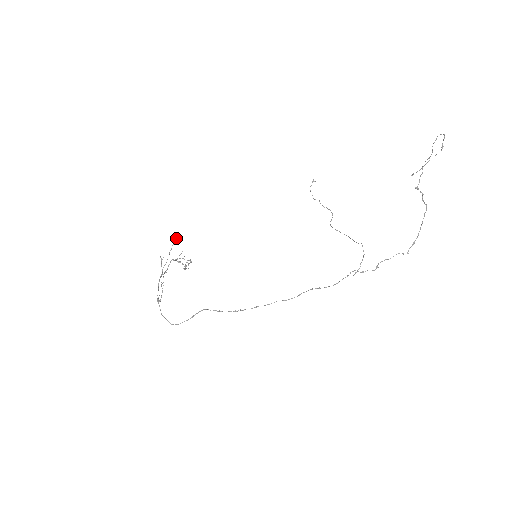
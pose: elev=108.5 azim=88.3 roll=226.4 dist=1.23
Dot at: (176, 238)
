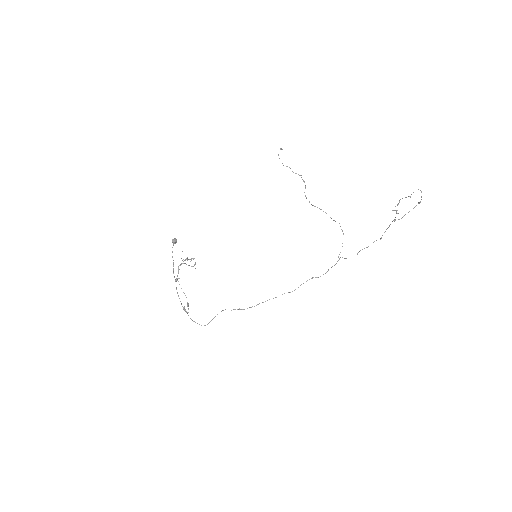
Dot at: (173, 241)
